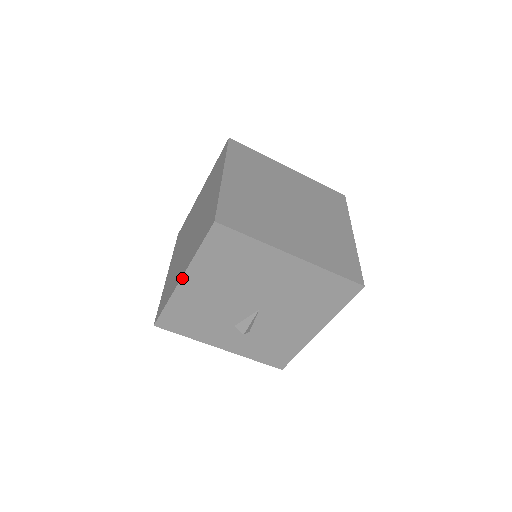
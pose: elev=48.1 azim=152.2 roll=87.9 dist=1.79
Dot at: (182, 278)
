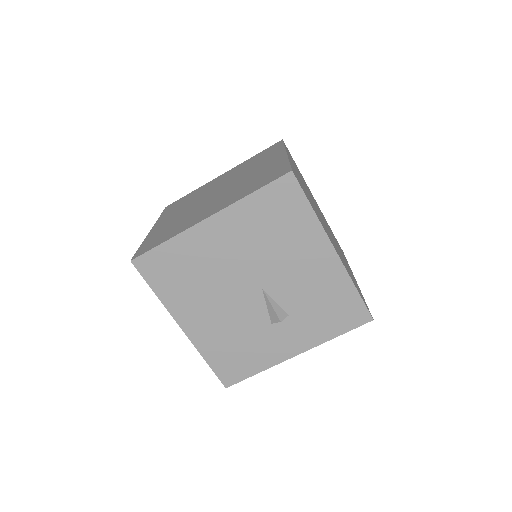
Dot at: (181, 327)
